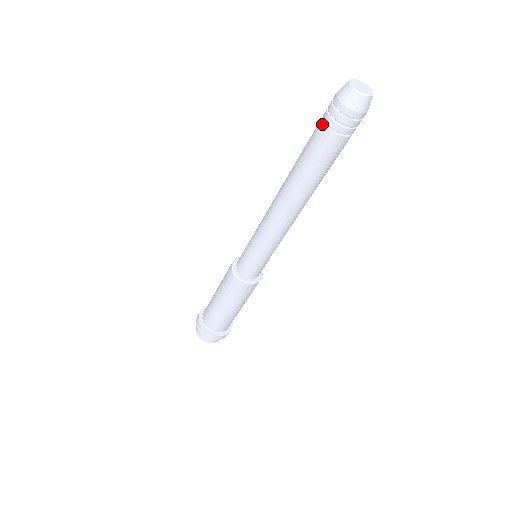
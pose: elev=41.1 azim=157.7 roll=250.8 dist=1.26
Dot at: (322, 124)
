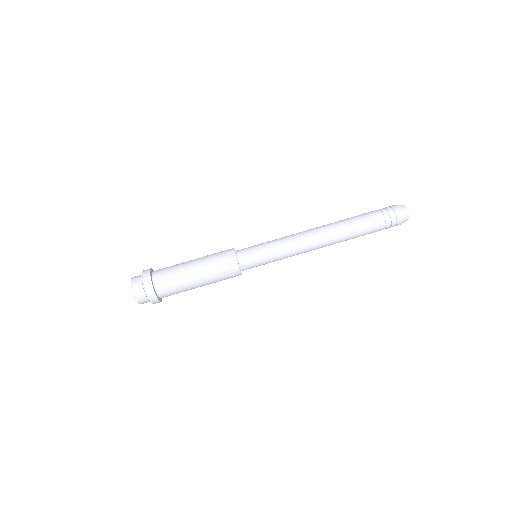
Dot at: occluded
